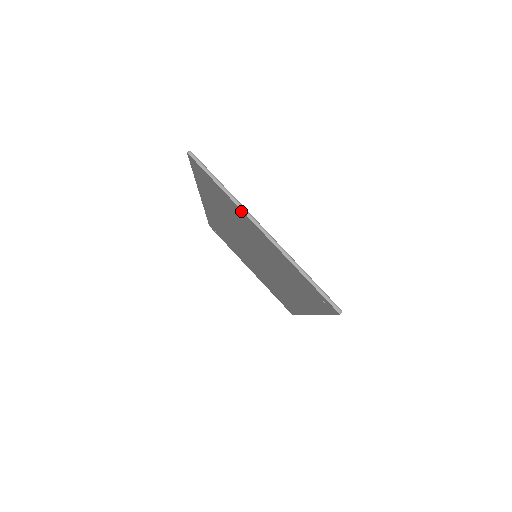
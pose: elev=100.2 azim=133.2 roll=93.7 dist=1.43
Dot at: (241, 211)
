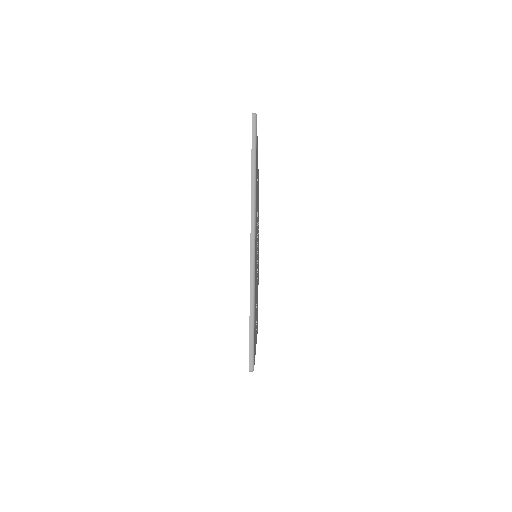
Dot at: (251, 205)
